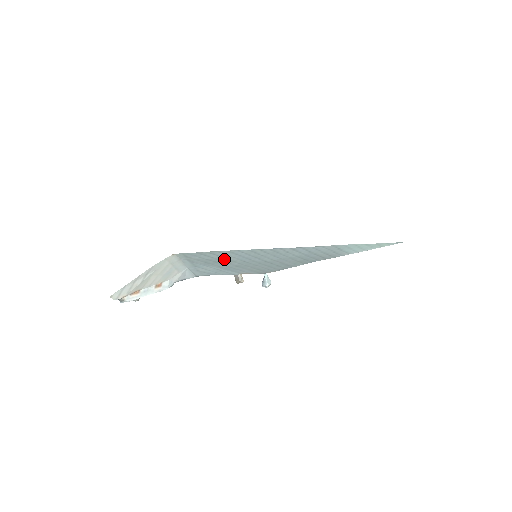
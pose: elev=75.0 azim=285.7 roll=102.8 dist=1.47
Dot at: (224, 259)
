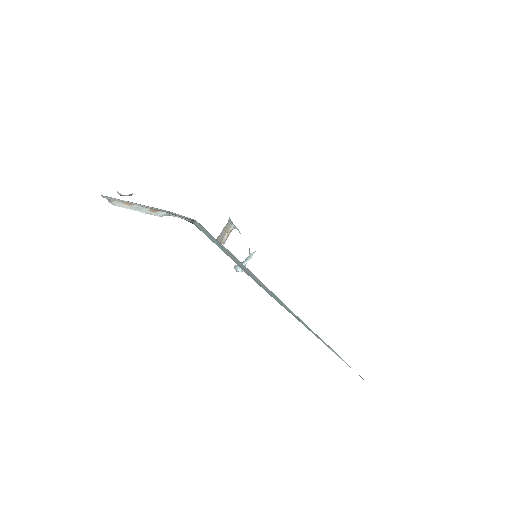
Dot at: (231, 255)
